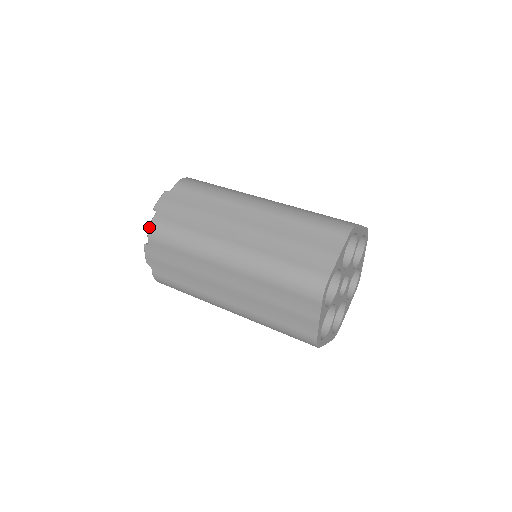
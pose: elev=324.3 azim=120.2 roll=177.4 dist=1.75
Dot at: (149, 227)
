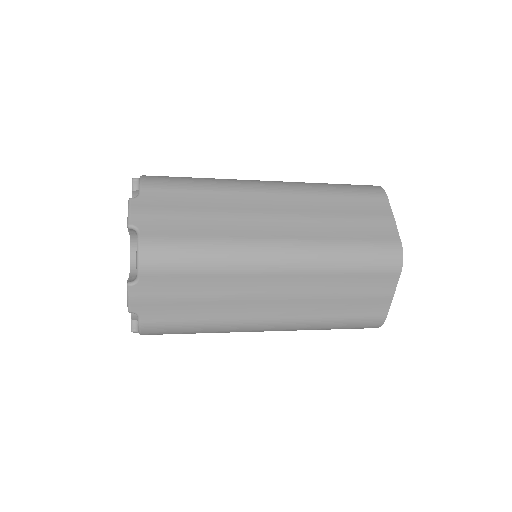
Dot at: (141, 177)
